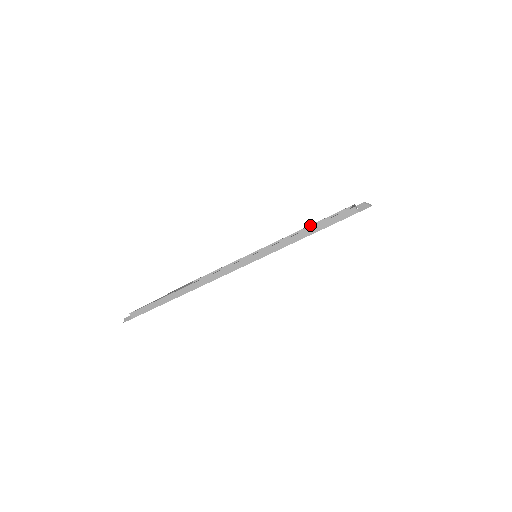
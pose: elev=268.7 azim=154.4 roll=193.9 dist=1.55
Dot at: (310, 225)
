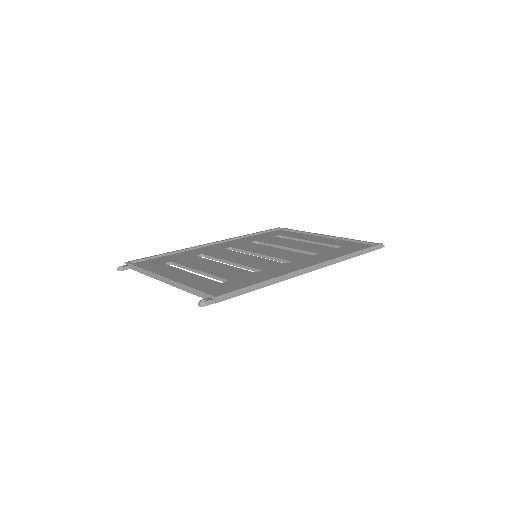
Dot at: (249, 234)
